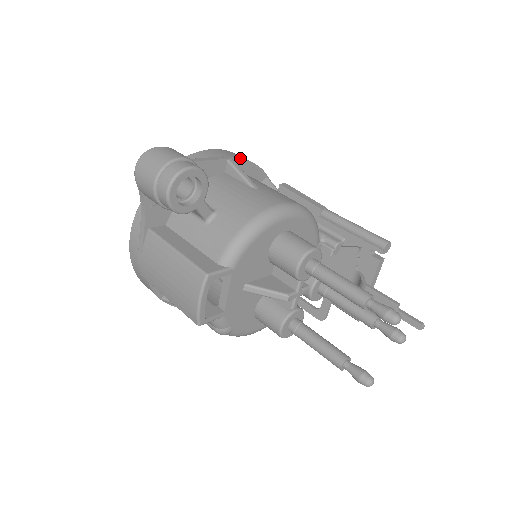
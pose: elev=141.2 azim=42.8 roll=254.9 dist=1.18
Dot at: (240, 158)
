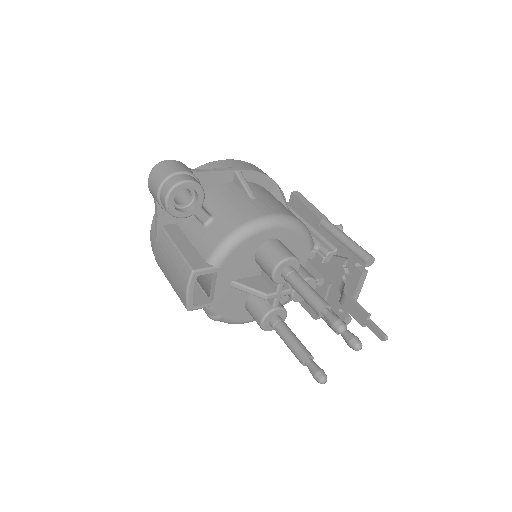
Dot at: (248, 169)
